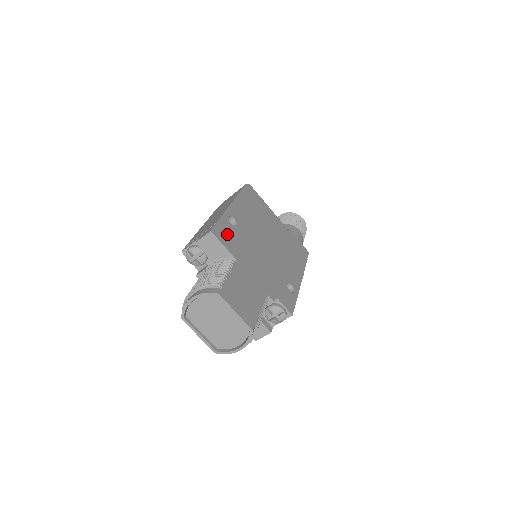
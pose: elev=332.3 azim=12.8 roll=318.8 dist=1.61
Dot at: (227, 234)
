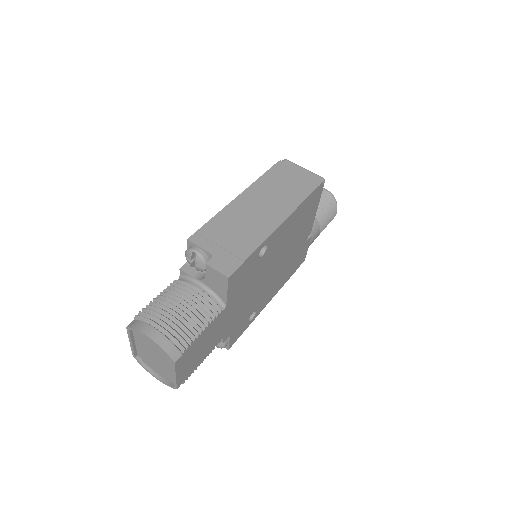
Dot at: (243, 274)
